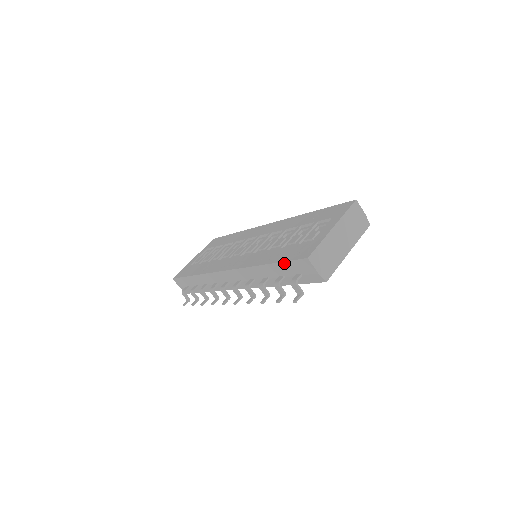
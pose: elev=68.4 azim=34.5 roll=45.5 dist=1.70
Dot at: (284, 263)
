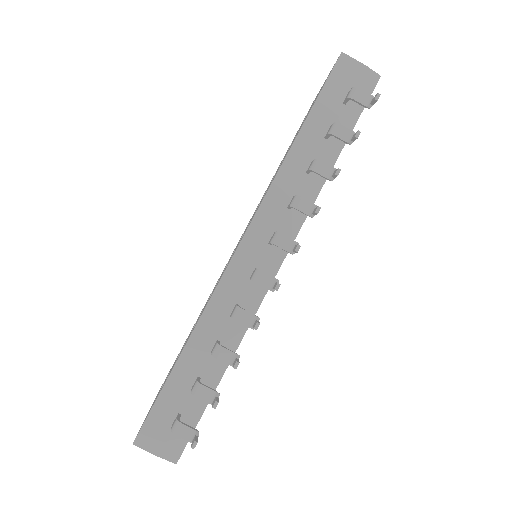
Dot at: (319, 99)
